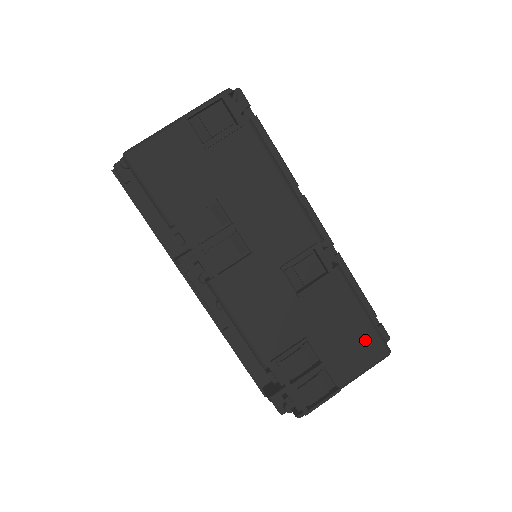
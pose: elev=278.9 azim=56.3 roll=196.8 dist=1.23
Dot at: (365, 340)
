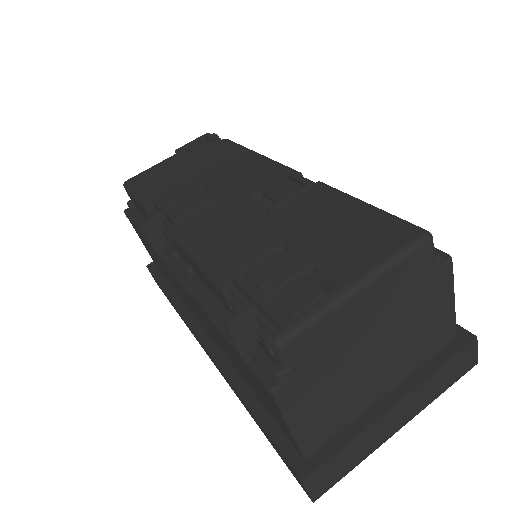
Dot at: (376, 227)
